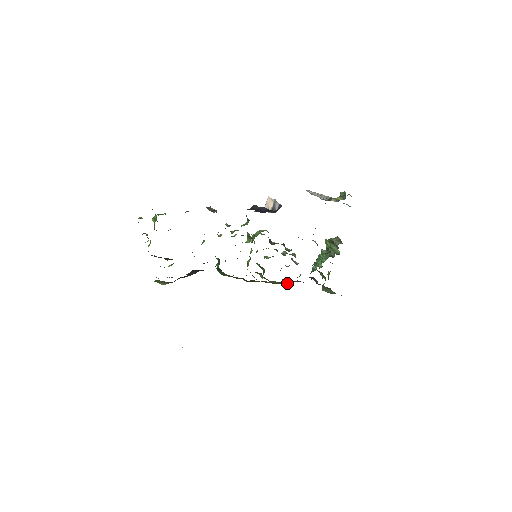
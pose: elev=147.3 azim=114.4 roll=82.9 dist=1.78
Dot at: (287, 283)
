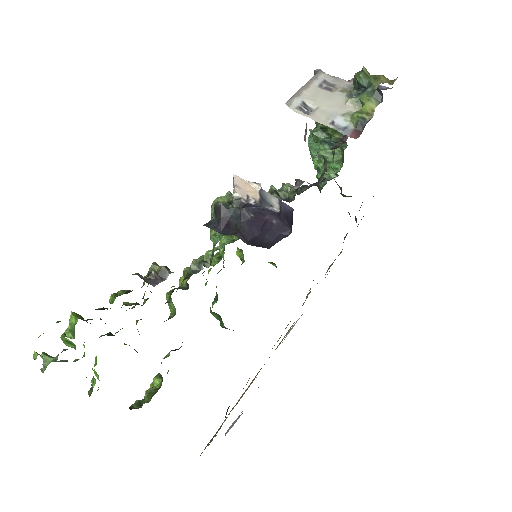
Dot at: occluded
